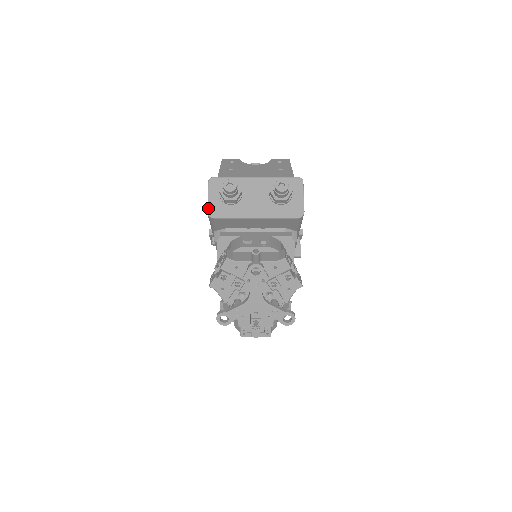
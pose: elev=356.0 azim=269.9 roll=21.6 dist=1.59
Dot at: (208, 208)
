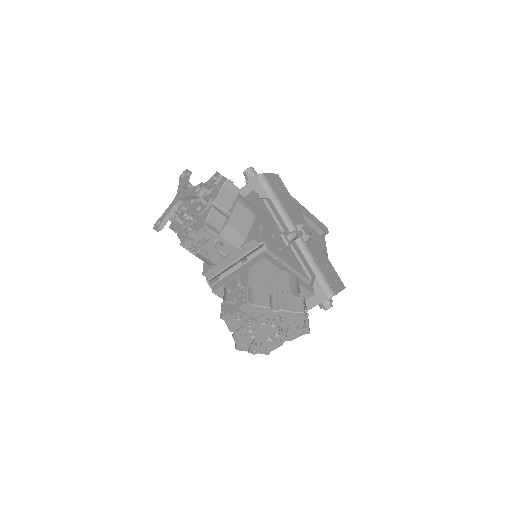
Dot at: occluded
